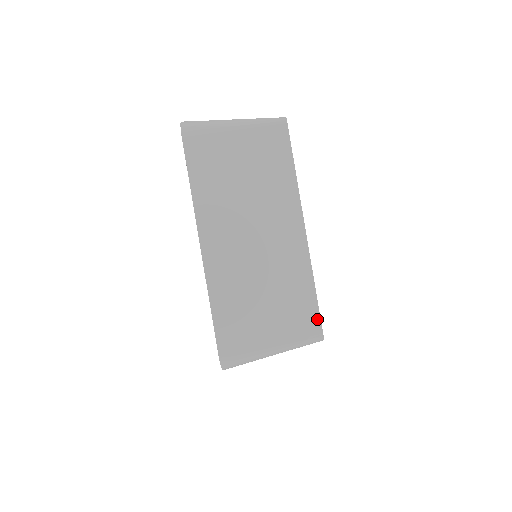
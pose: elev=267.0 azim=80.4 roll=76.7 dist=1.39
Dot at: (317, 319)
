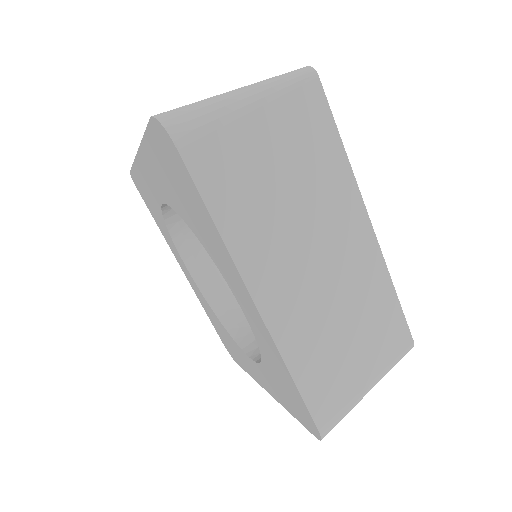
Dot at: (405, 329)
